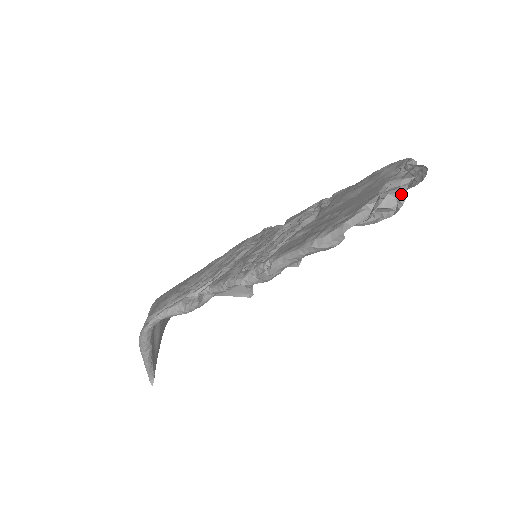
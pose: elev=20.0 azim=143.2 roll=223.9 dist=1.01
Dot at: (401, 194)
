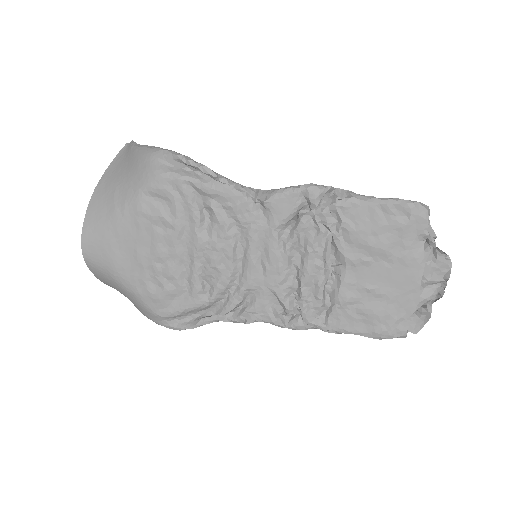
Dot at: (436, 296)
